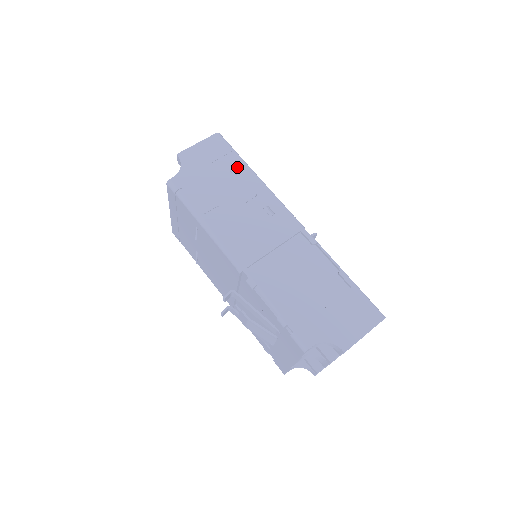
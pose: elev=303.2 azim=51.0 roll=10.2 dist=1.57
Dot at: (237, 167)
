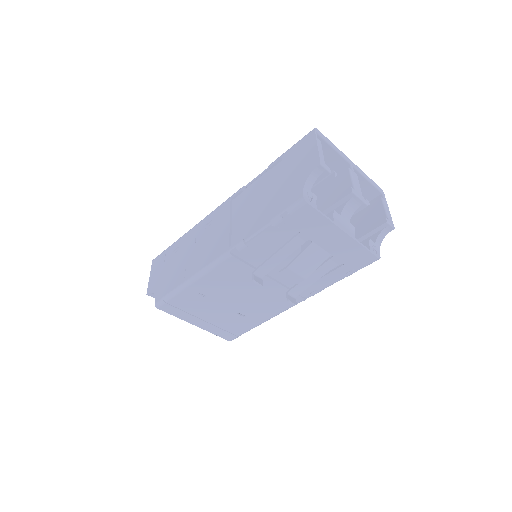
Dot at: (175, 247)
